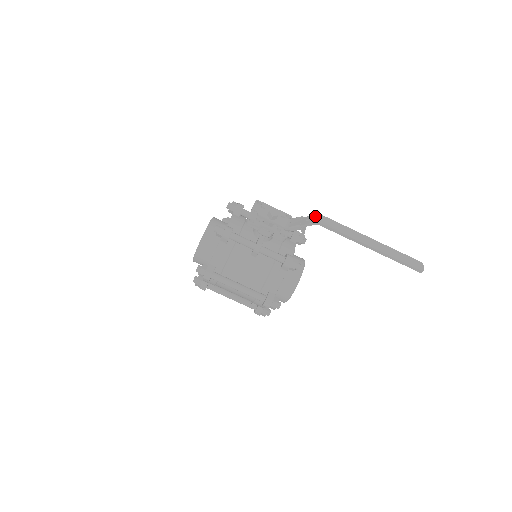
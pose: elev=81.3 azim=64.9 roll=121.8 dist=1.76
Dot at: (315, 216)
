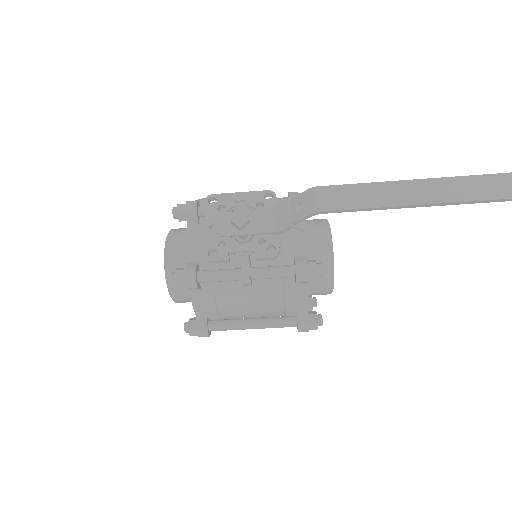
Dot at: (307, 196)
